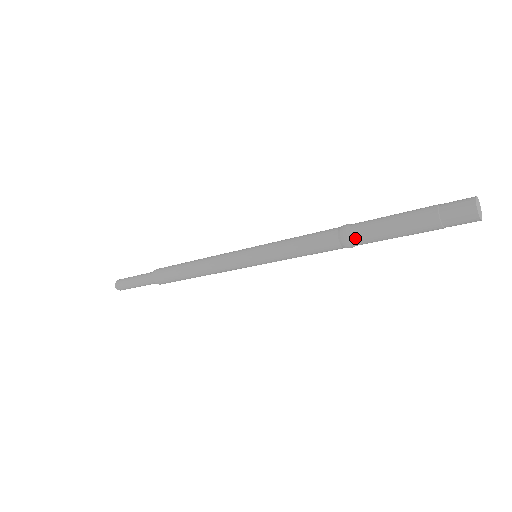
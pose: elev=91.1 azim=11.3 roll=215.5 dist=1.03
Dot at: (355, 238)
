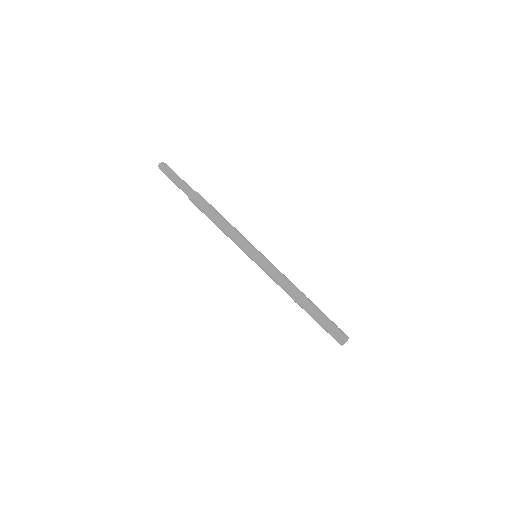
Dot at: (302, 304)
